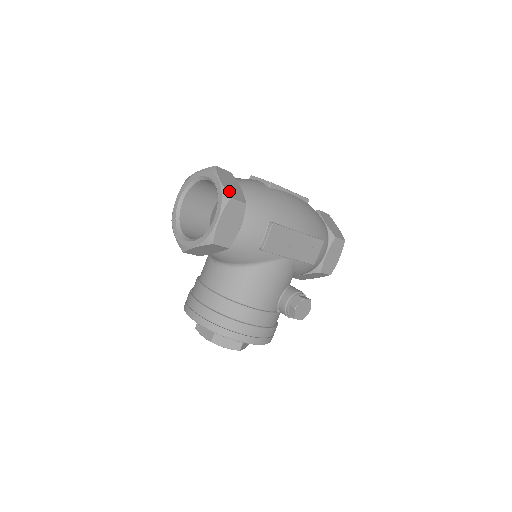
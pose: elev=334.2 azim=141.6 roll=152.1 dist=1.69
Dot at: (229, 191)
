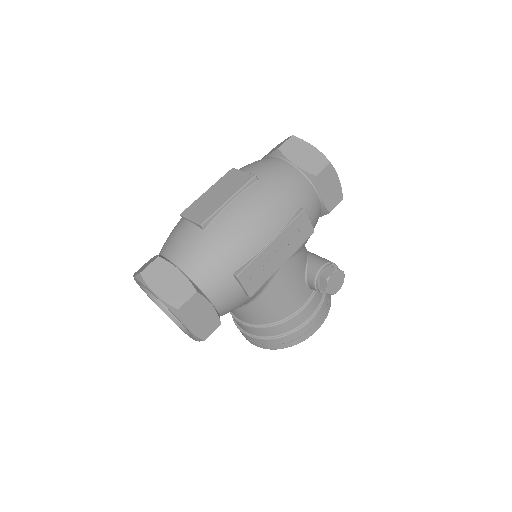
Dot at: (171, 299)
